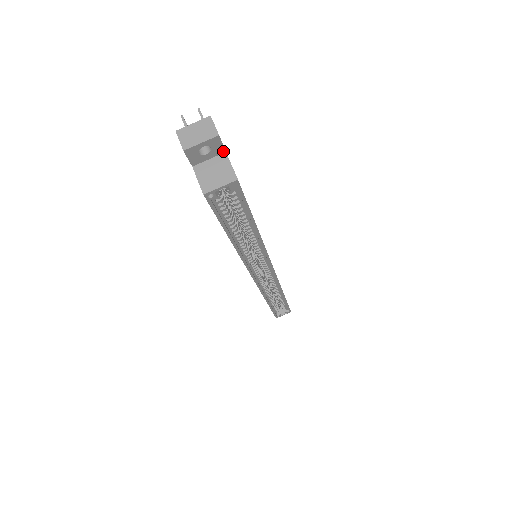
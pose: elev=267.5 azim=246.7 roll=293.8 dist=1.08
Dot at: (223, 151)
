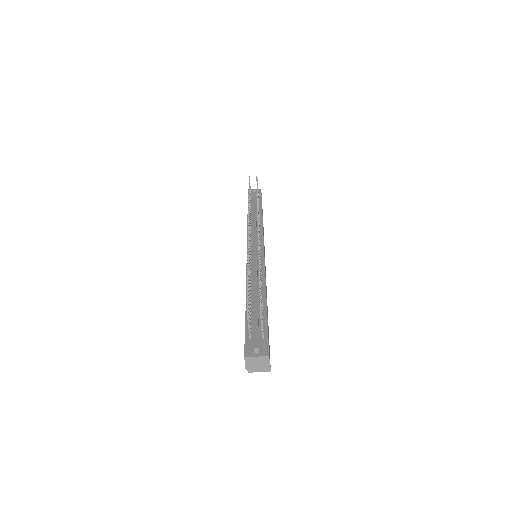
Dot at: occluded
